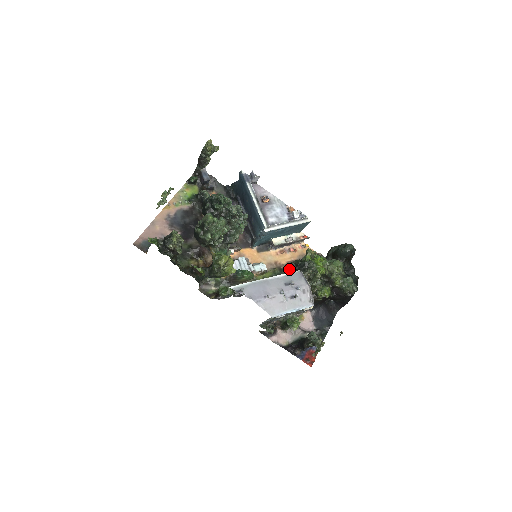
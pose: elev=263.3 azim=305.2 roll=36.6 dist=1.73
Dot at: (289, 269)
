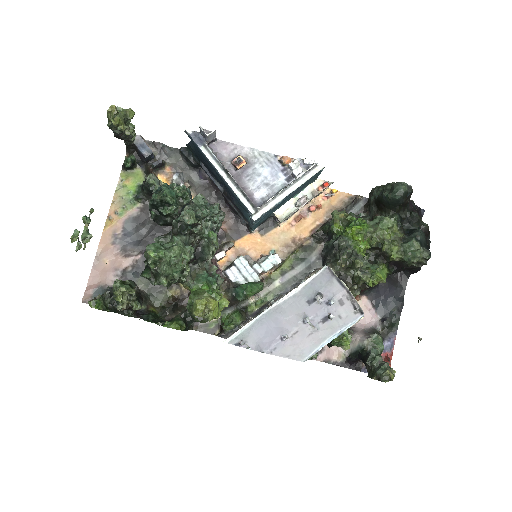
Dot at: (316, 242)
